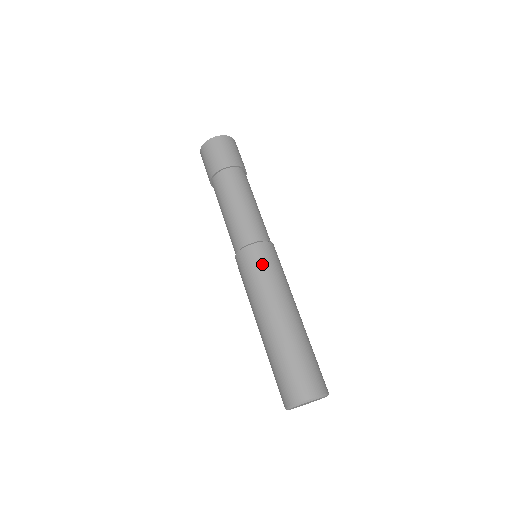
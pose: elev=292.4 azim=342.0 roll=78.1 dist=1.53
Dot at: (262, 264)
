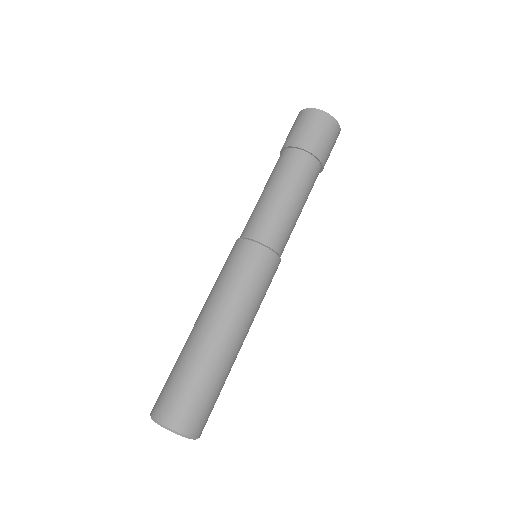
Dot at: (266, 280)
